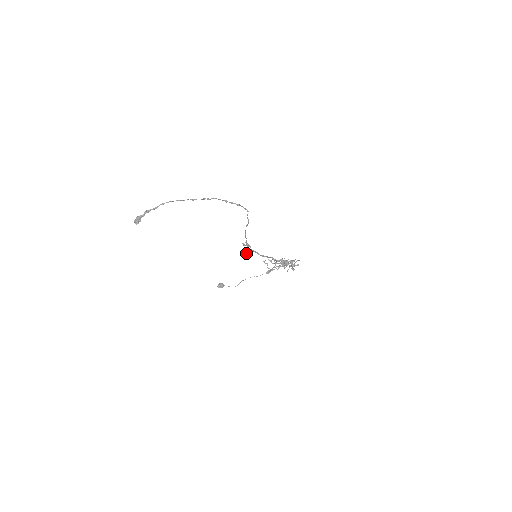
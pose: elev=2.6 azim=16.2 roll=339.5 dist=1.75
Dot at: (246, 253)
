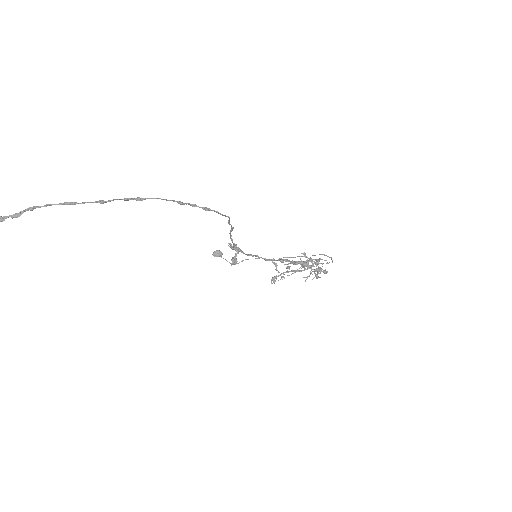
Dot at: (231, 264)
